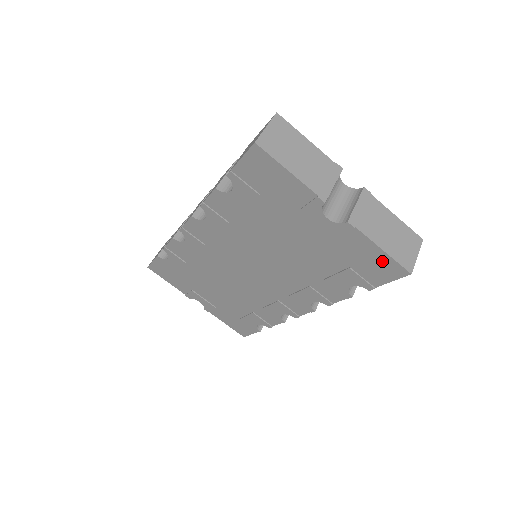
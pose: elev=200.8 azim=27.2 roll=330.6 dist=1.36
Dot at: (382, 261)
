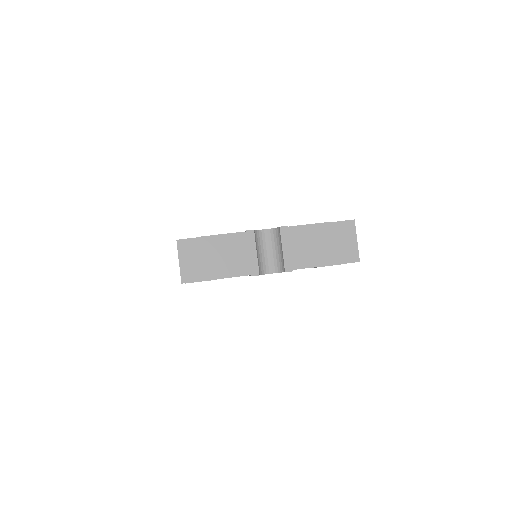
Dot at: occluded
